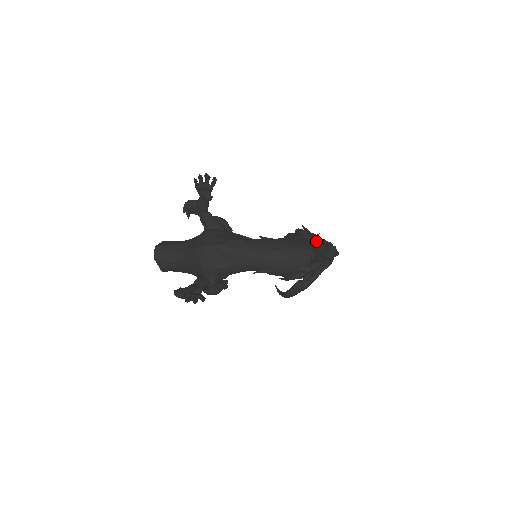
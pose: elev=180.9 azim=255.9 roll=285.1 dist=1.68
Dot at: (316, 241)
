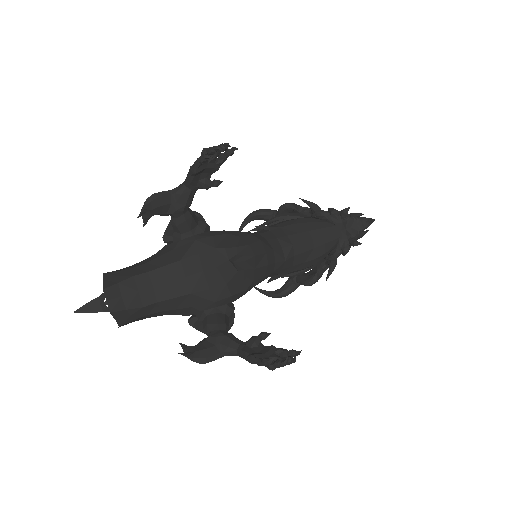
Dot at: (342, 217)
